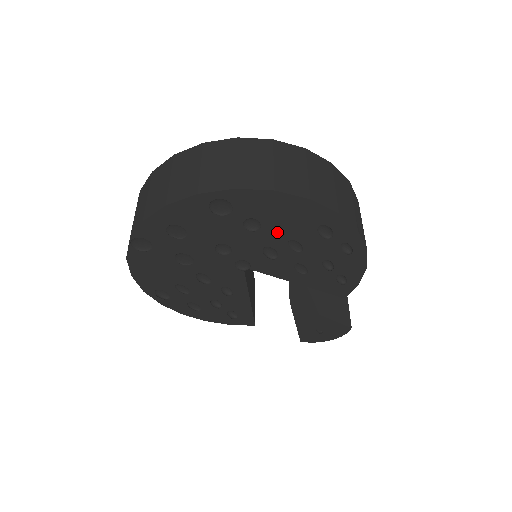
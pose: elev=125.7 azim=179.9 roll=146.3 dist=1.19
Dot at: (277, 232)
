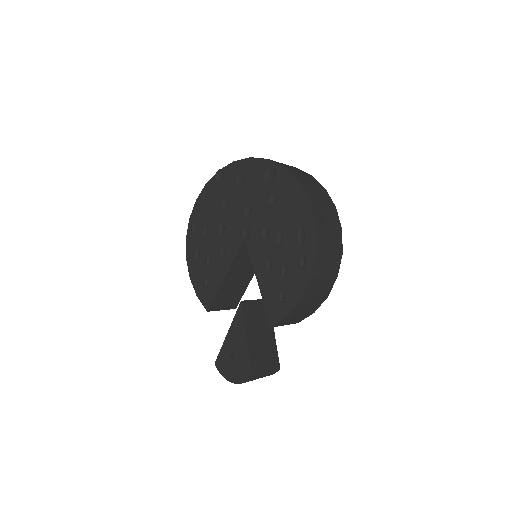
Dot at: (280, 218)
